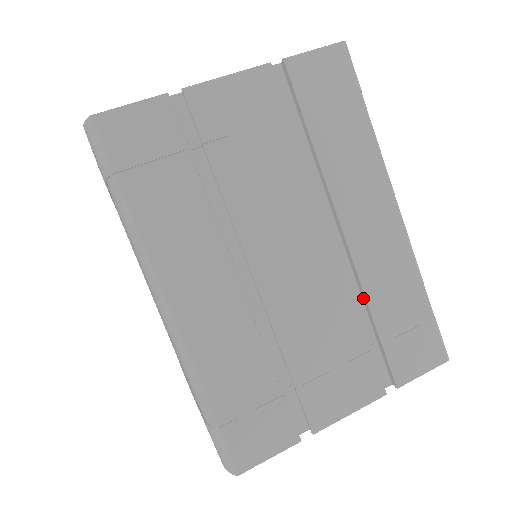
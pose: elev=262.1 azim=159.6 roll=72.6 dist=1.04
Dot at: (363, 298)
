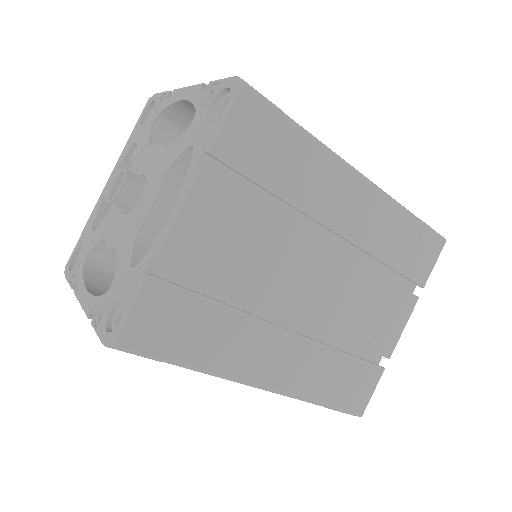
Dot at: (372, 257)
